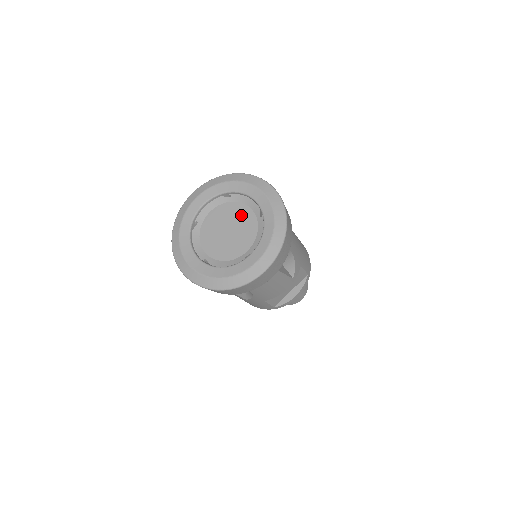
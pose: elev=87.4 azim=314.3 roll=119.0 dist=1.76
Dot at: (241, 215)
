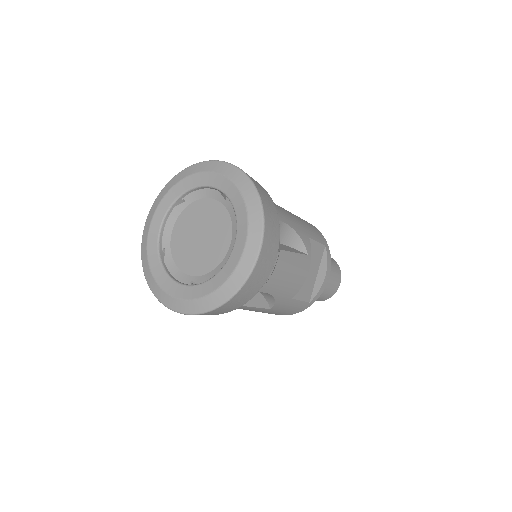
Dot at: (205, 212)
